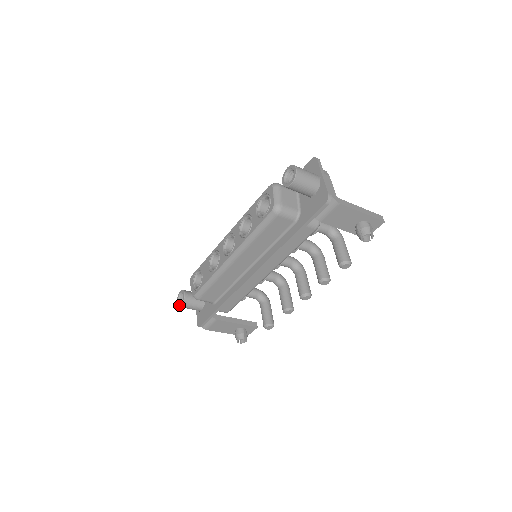
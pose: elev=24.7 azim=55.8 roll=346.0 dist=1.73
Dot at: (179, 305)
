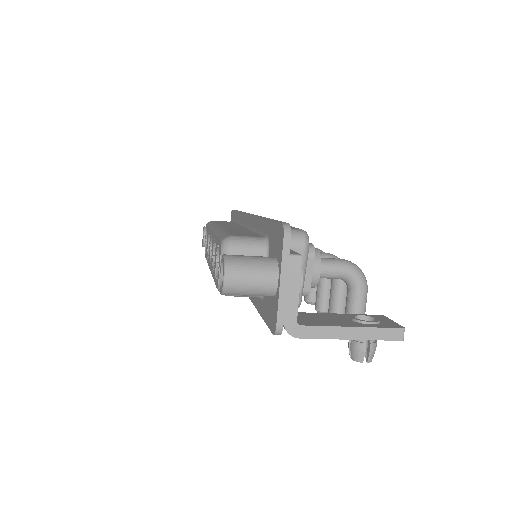
Dot at: (202, 244)
